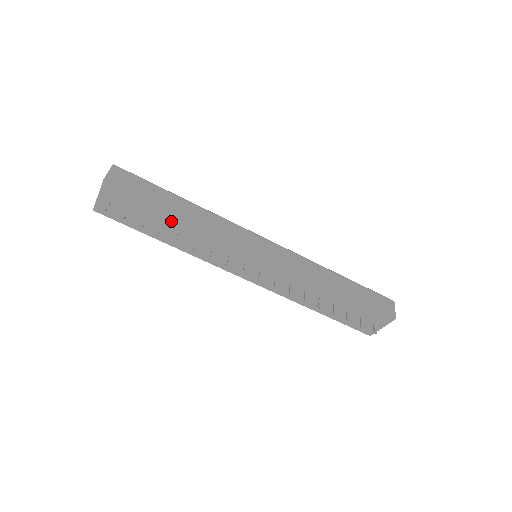
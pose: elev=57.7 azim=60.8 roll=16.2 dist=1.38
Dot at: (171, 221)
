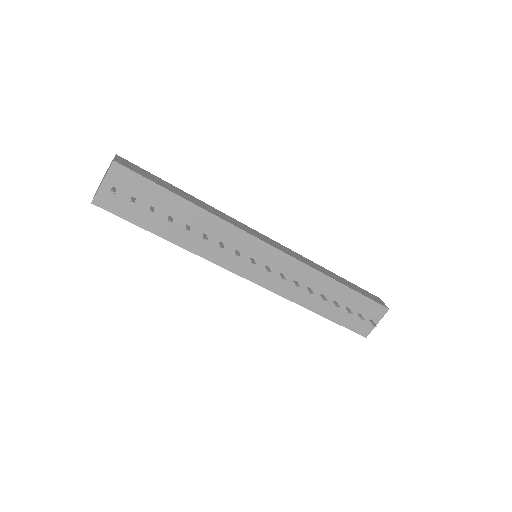
Dot at: (180, 210)
